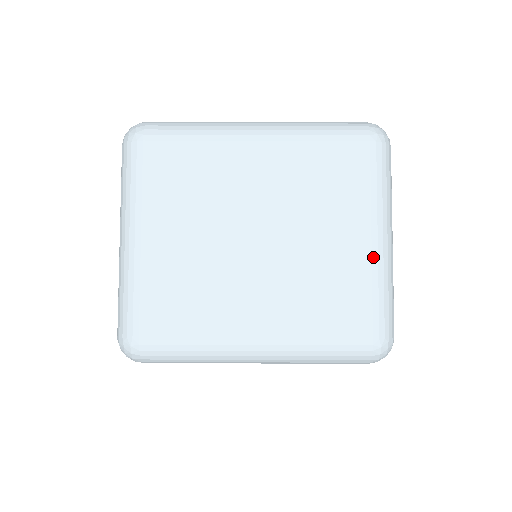
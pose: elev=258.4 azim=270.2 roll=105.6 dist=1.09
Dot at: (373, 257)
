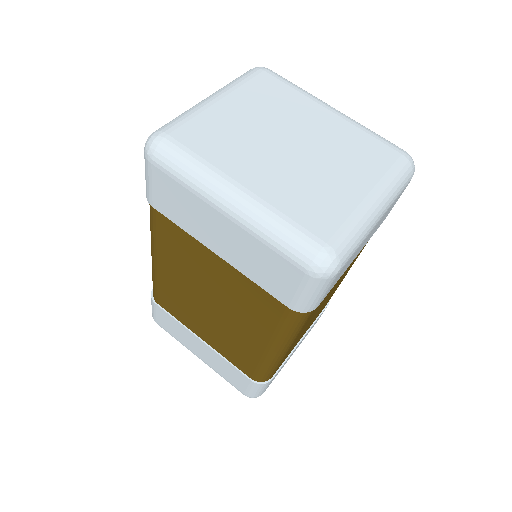
Dot at: (362, 203)
